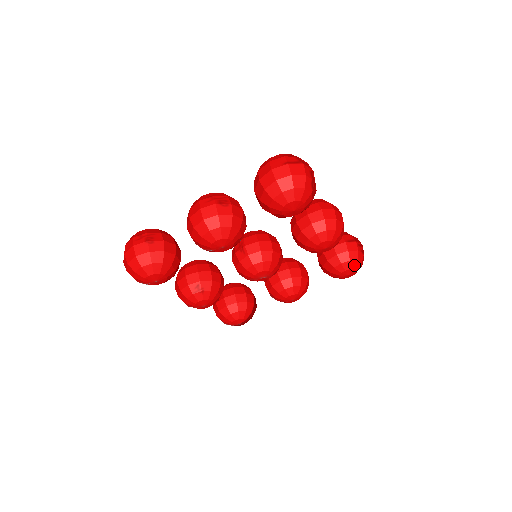
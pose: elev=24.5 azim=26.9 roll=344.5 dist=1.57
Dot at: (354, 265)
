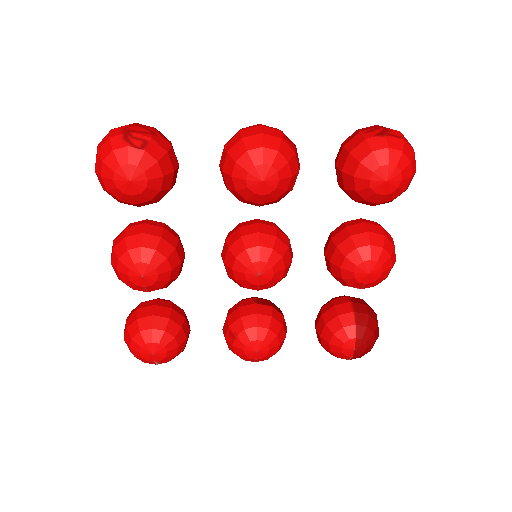
Dot at: (374, 162)
